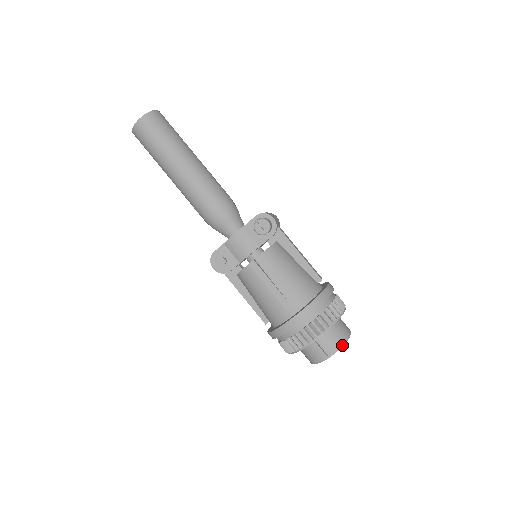
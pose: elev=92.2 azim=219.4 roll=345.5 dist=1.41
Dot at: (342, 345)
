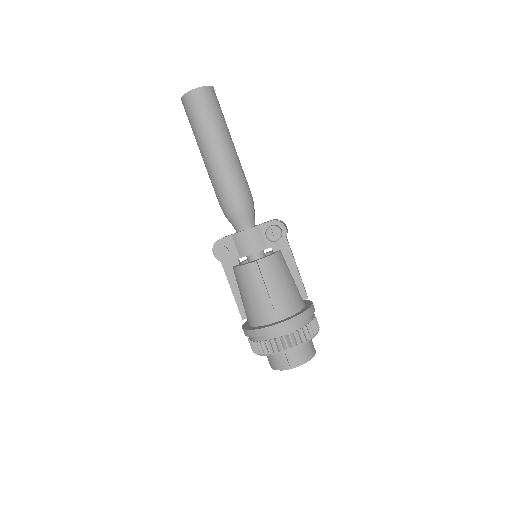
Dot at: (306, 362)
